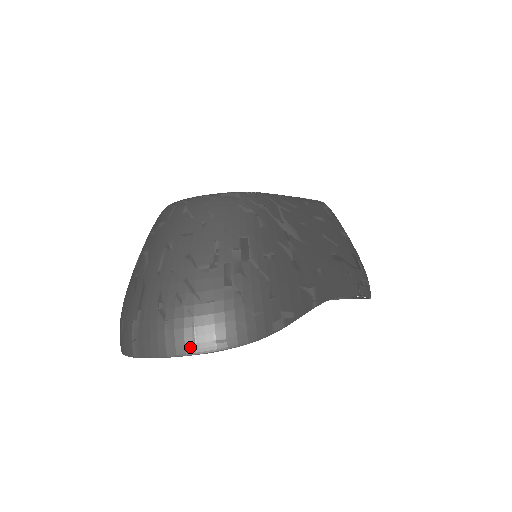
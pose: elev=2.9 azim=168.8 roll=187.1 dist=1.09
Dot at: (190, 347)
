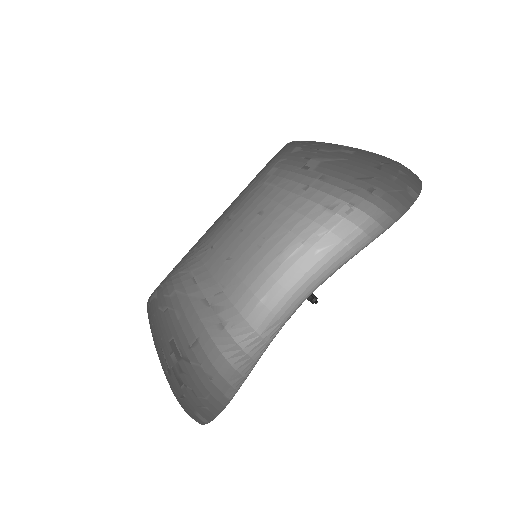
Dot at: (196, 421)
